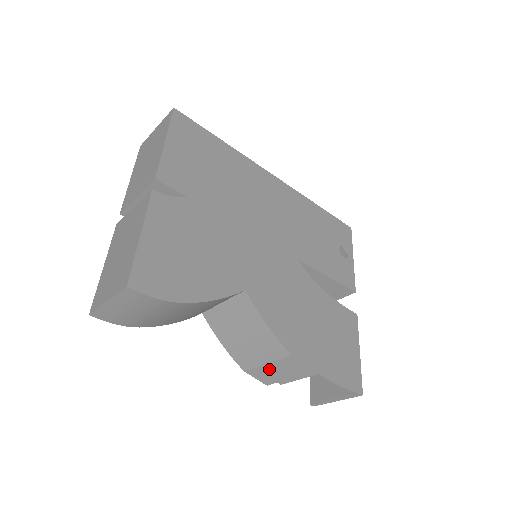
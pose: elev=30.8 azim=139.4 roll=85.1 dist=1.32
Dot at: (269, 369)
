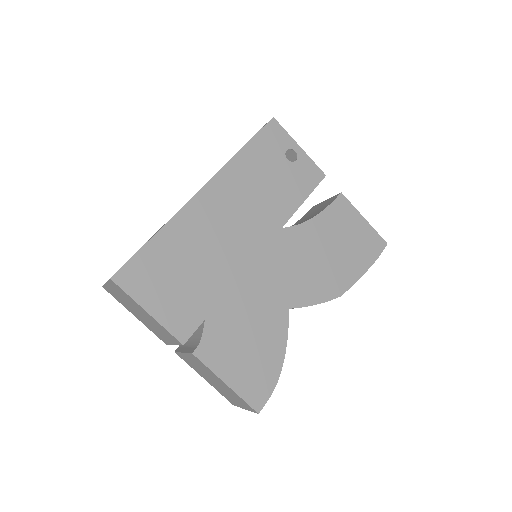
Dot at: occluded
